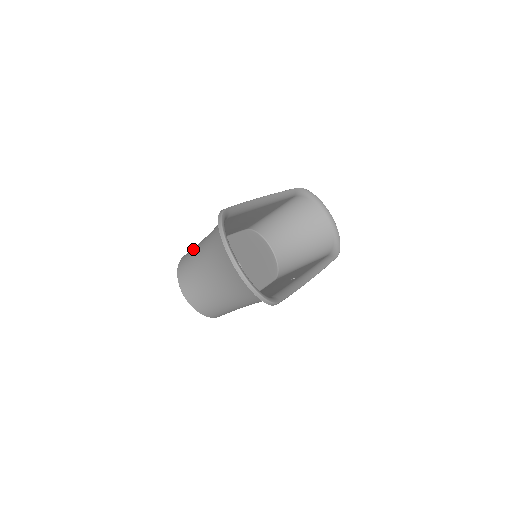
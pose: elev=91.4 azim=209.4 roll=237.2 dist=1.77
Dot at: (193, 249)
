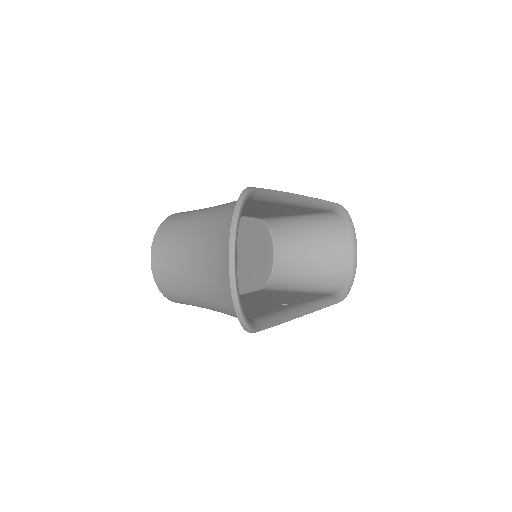
Dot at: (190, 212)
